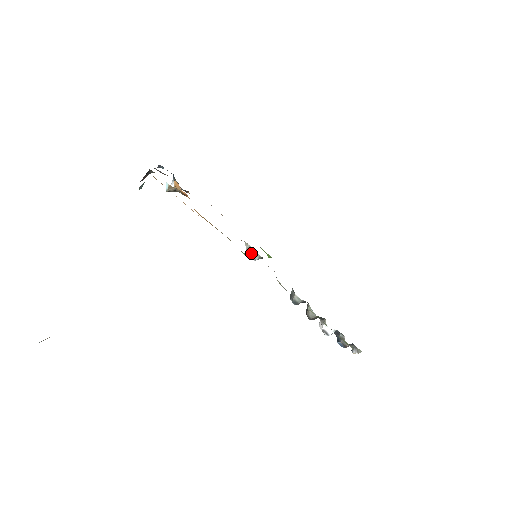
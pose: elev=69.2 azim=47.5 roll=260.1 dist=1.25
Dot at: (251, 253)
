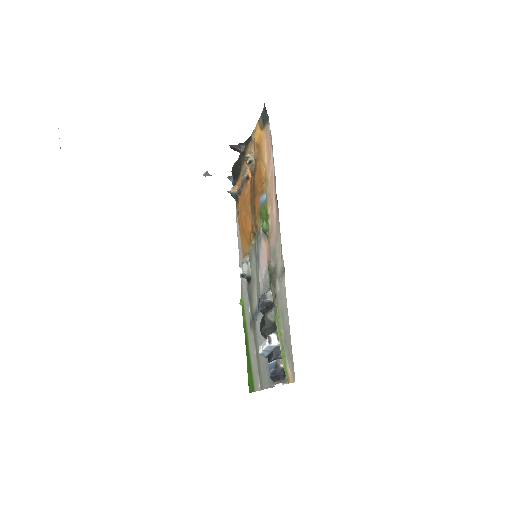
Dot at: (245, 265)
